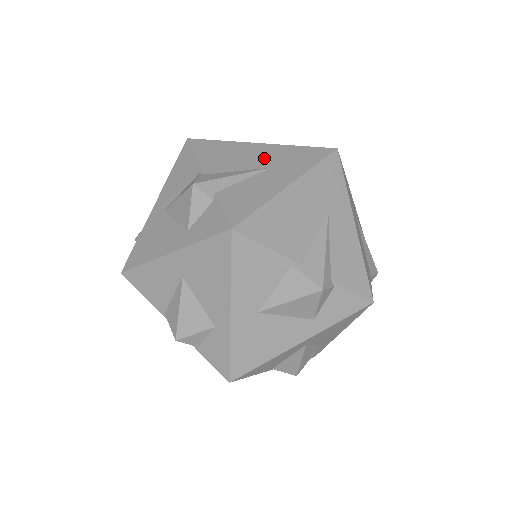
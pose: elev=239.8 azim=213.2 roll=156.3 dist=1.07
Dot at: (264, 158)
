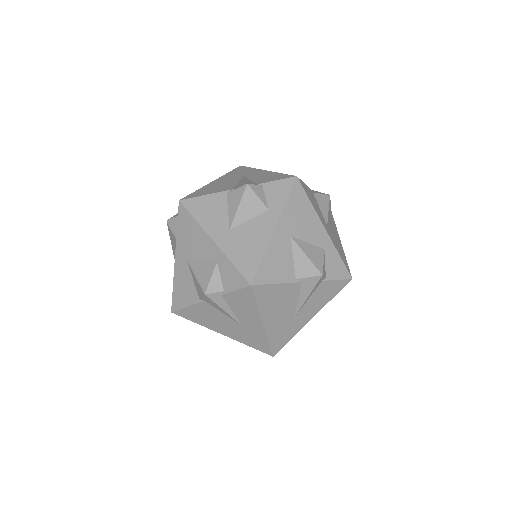
Dot at: occluded
